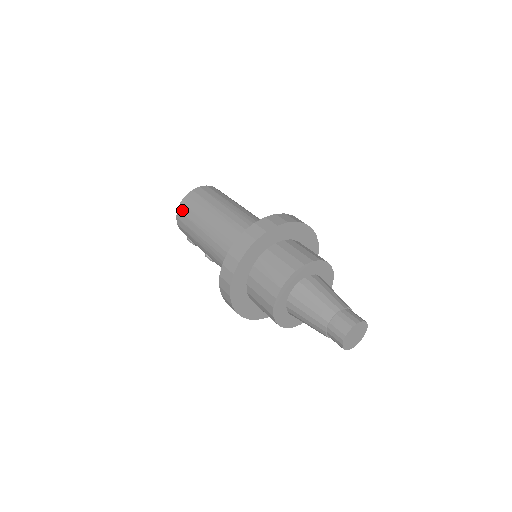
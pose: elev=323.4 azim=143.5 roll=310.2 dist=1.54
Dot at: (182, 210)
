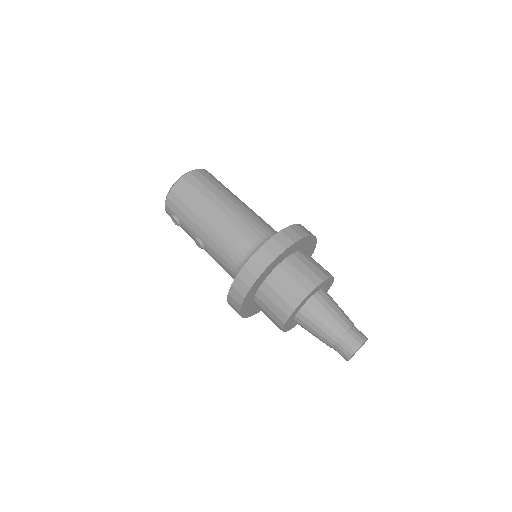
Dot at: (183, 185)
